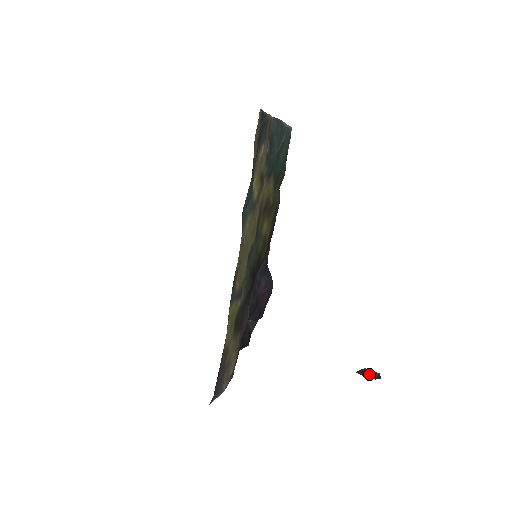
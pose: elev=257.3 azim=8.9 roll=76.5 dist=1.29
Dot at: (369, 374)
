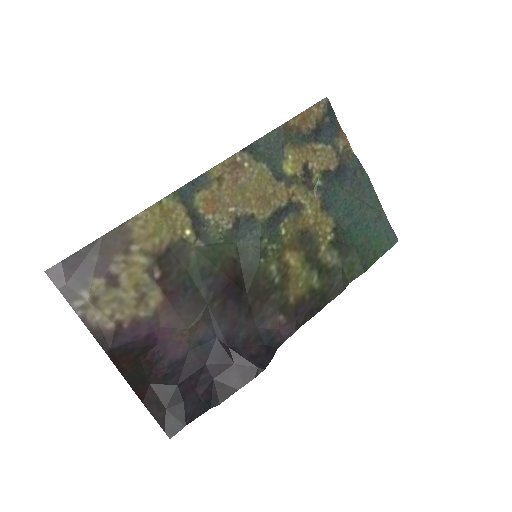
Dot at: out of frame
